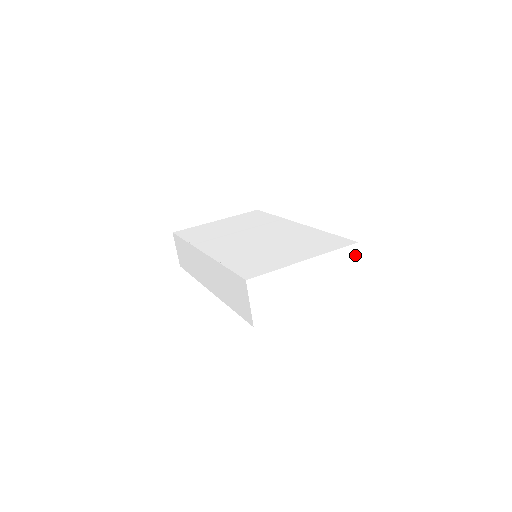
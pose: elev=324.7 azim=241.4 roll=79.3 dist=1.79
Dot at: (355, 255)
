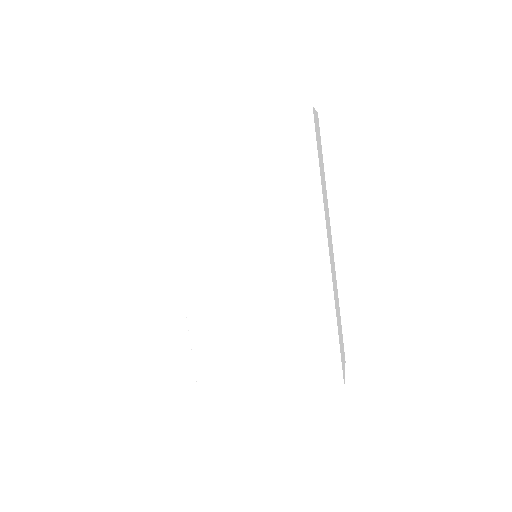
Dot at: occluded
